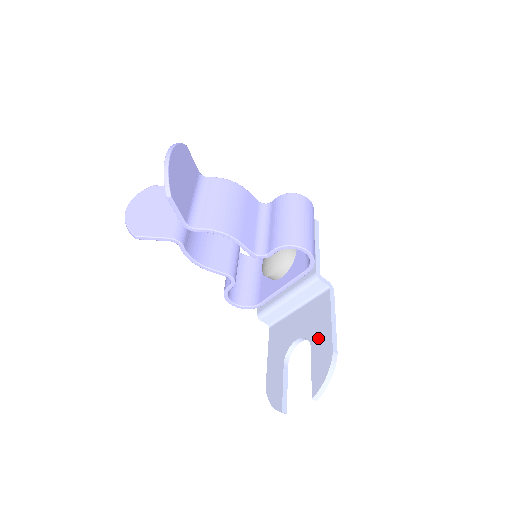
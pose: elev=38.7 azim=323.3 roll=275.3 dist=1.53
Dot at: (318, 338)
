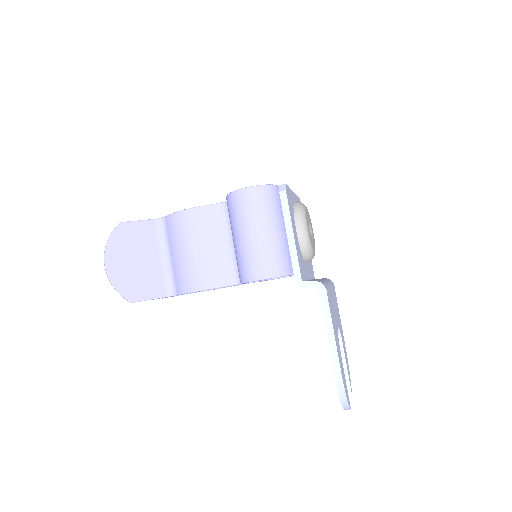
Dot at: occluded
